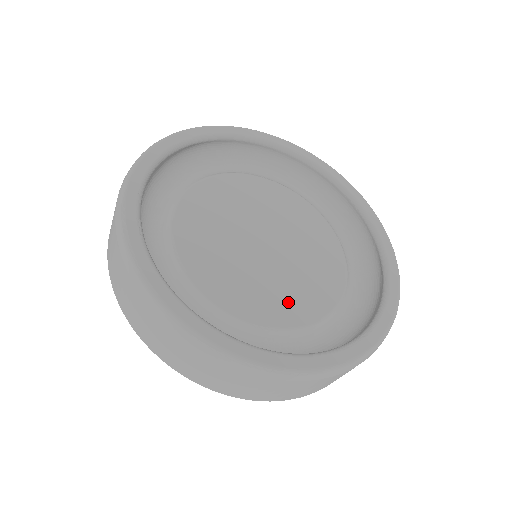
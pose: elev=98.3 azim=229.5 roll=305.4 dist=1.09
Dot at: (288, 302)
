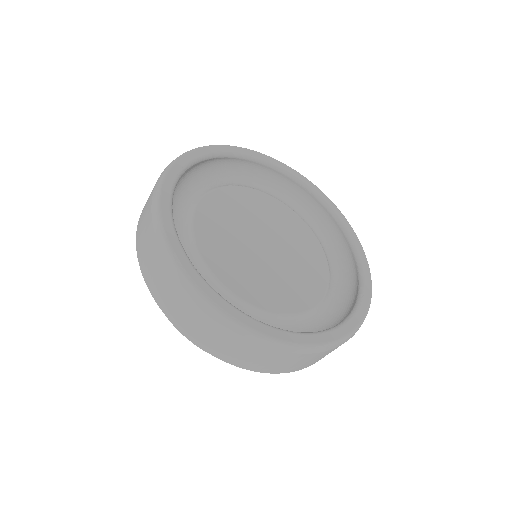
Dot at: (302, 288)
